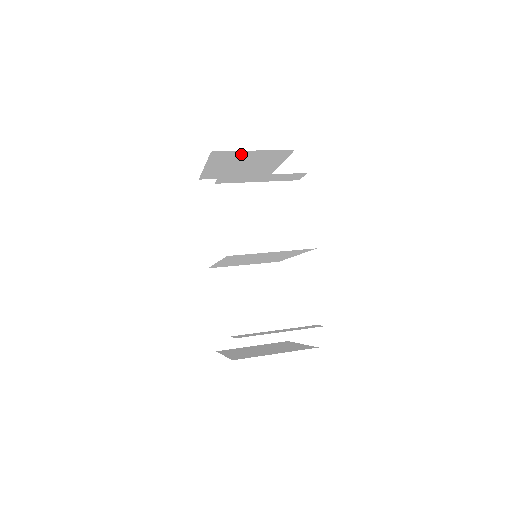
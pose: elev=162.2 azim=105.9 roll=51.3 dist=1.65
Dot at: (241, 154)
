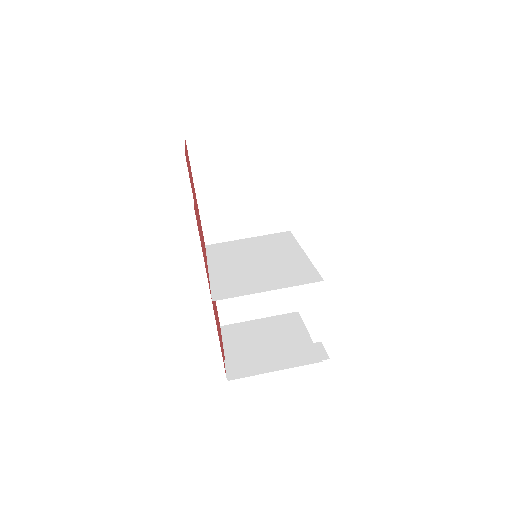
Dot at: occluded
